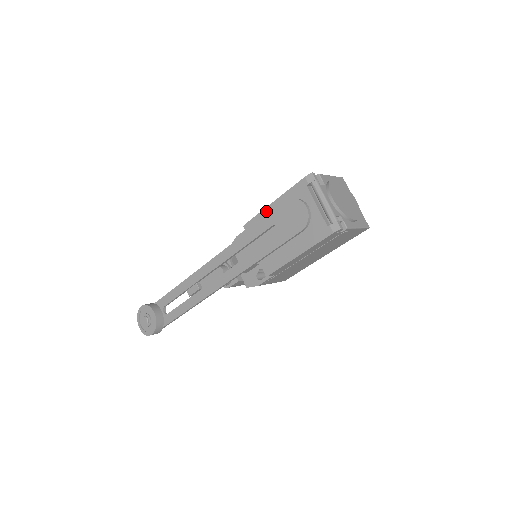
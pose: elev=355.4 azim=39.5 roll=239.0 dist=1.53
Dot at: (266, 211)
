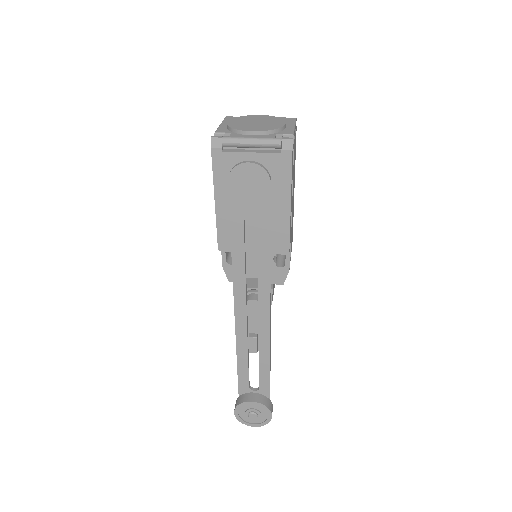
Dot at: (219, 215)
